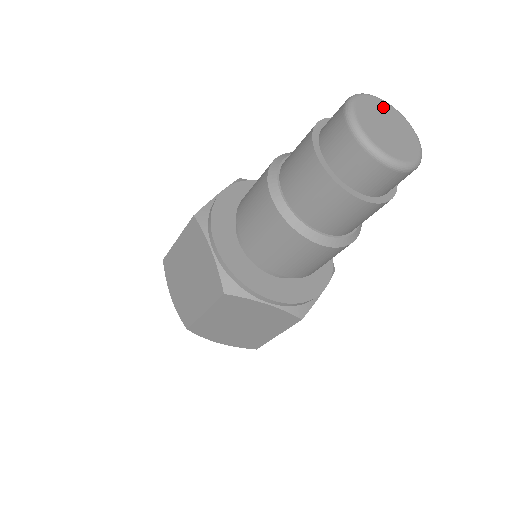
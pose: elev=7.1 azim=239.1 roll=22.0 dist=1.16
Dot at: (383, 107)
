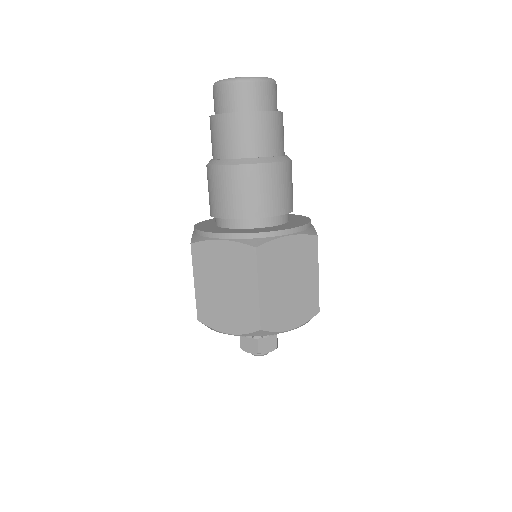
Dot at: occluded
